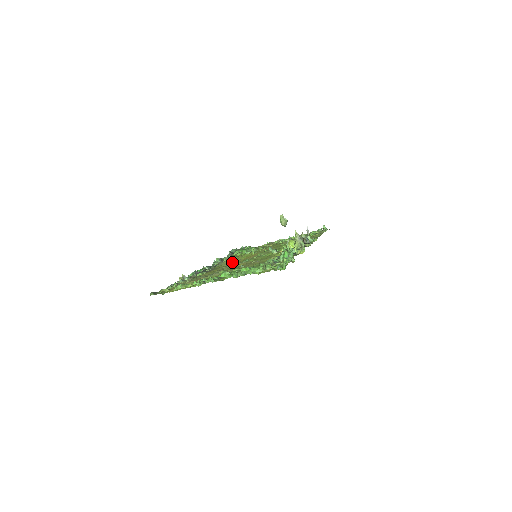
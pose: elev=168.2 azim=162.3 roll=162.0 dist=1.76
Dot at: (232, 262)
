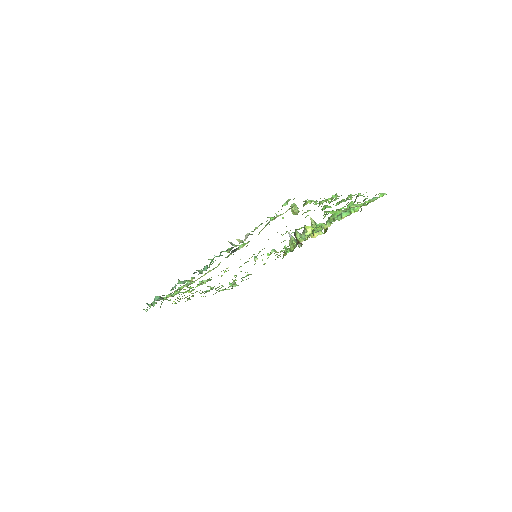
Dot at: occluded
